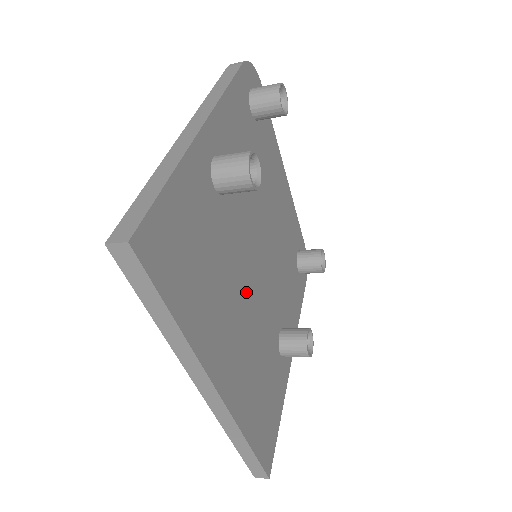
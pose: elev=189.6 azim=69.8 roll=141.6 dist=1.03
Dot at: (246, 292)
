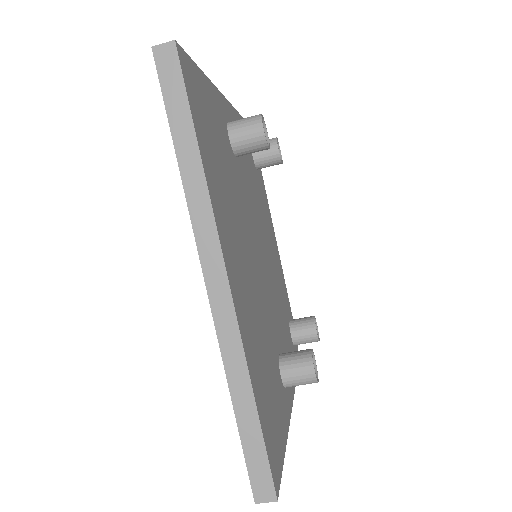
Dot at: (250, 254)
